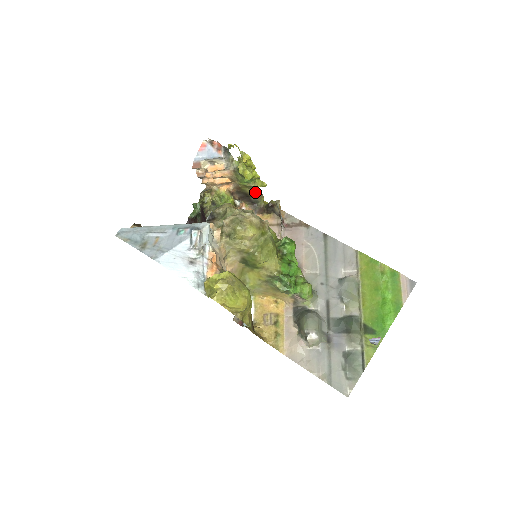
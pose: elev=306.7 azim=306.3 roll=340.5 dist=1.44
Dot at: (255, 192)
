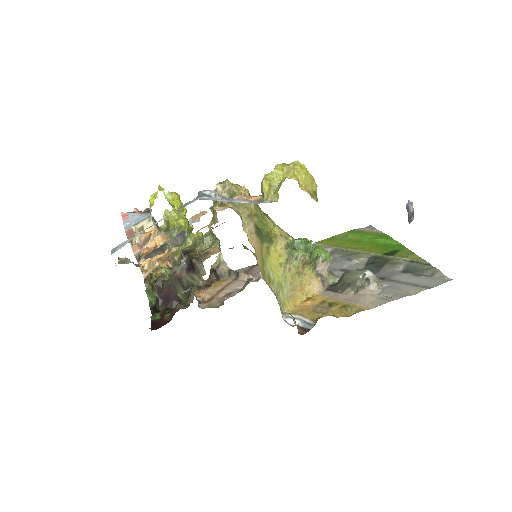
Dot at: occluded
